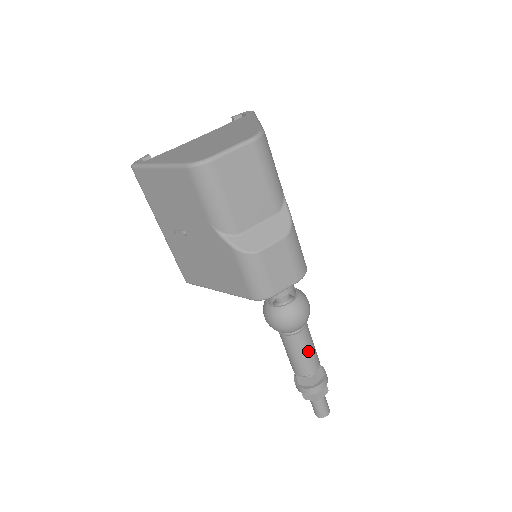
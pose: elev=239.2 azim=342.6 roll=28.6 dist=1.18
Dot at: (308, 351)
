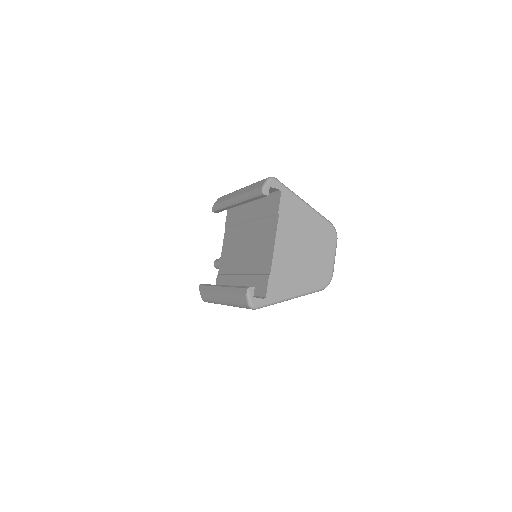
Dot at: occluded
